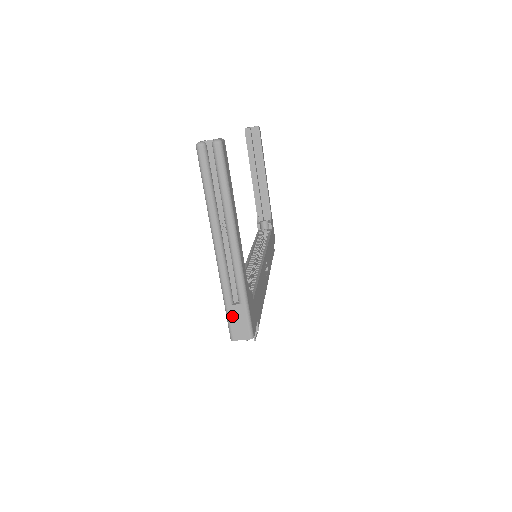
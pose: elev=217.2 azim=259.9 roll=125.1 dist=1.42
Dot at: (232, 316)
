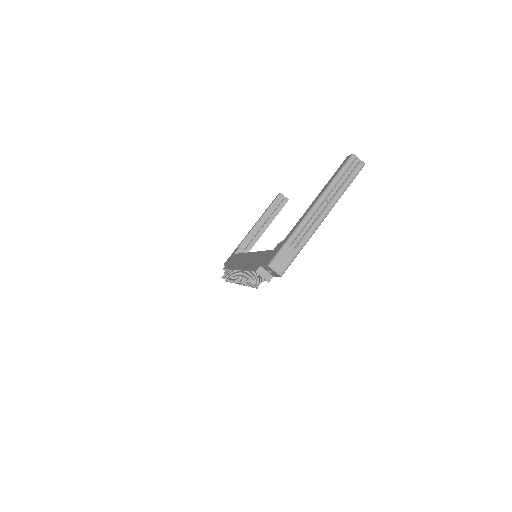
Dot at: (284, 252)
